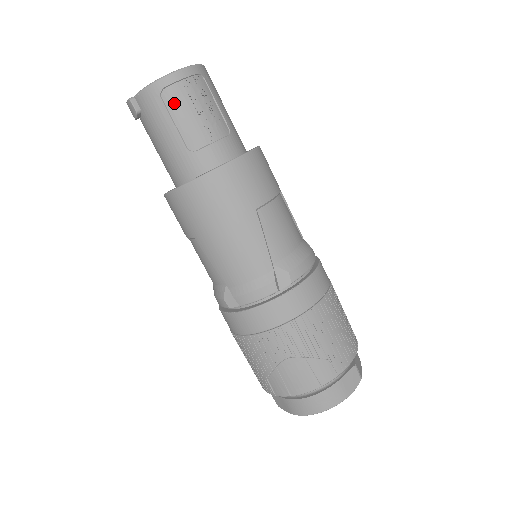
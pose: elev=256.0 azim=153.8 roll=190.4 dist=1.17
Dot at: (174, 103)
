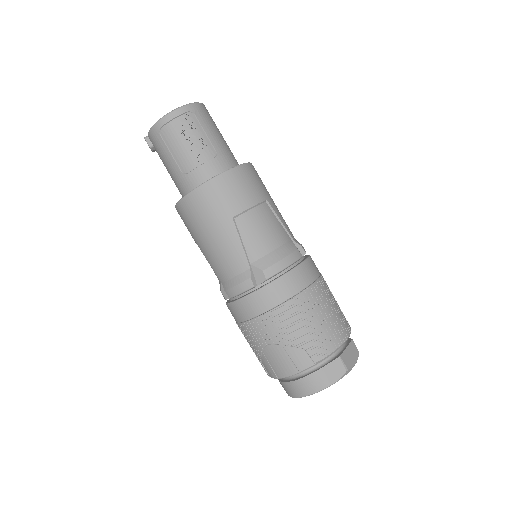
Dot at: (169, 138)
